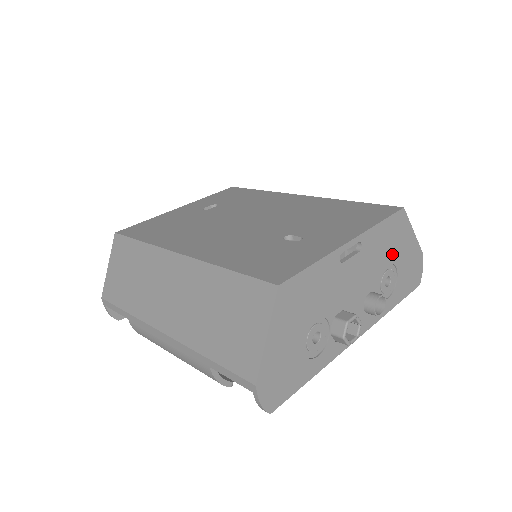
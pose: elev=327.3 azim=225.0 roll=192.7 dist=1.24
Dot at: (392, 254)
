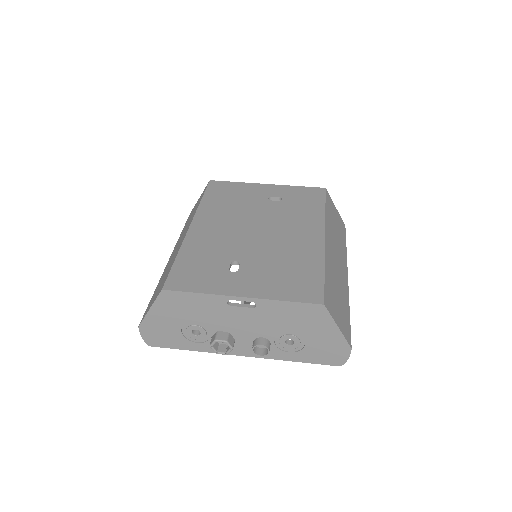
Dot at: (299, 328)
